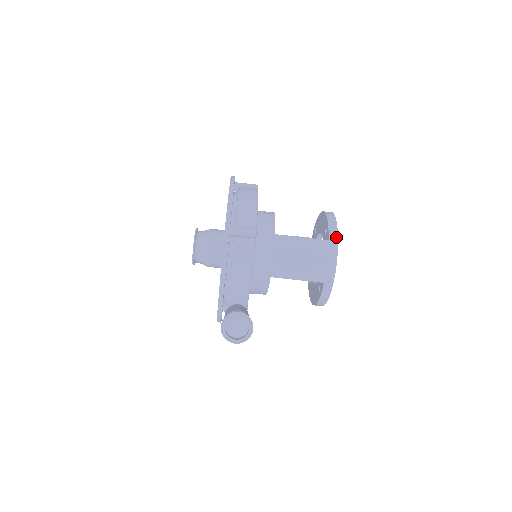
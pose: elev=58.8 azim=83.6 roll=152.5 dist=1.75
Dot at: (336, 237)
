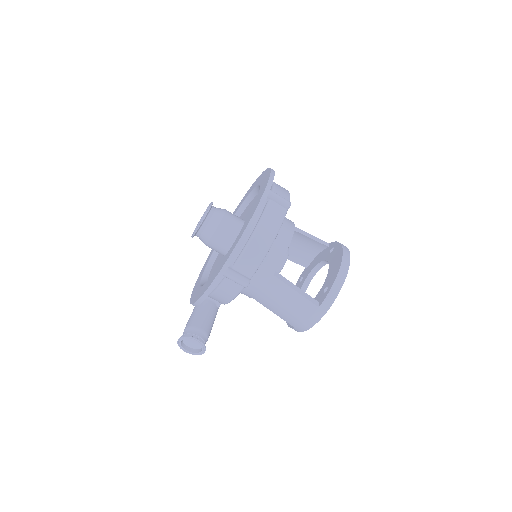
Dot at: (328, 308)
